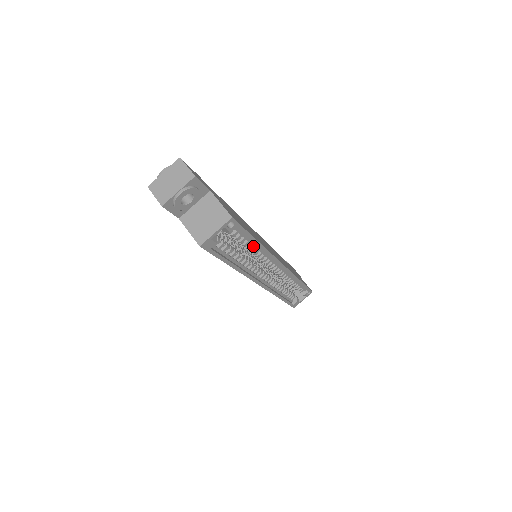
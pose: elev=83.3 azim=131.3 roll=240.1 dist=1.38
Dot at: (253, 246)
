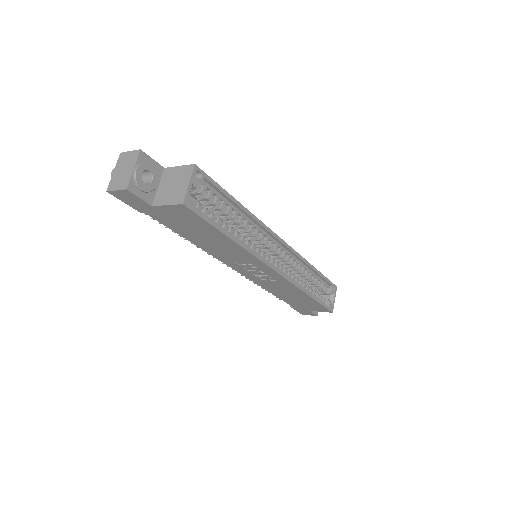
Dot at: (239, 216)
